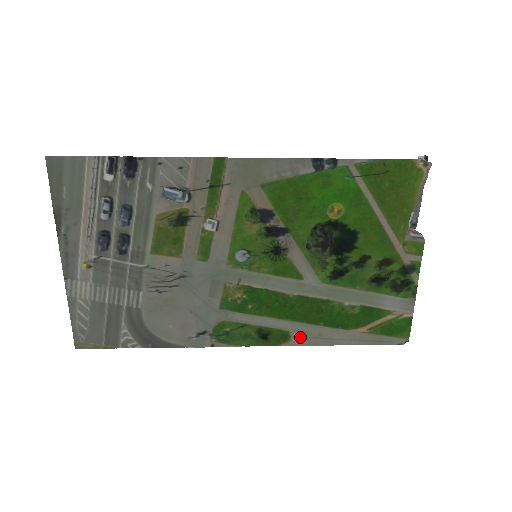
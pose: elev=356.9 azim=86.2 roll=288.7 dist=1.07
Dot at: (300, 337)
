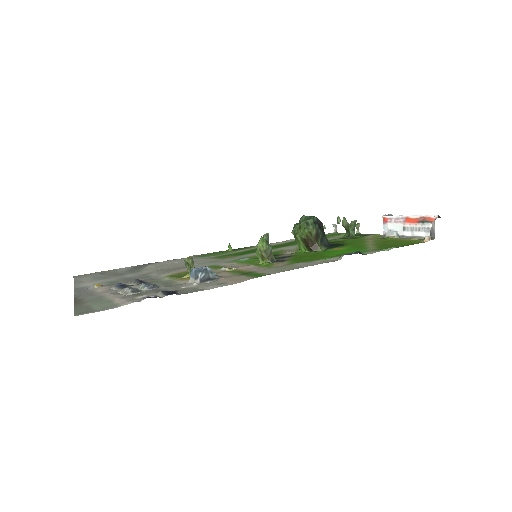
Dot at: occluded
